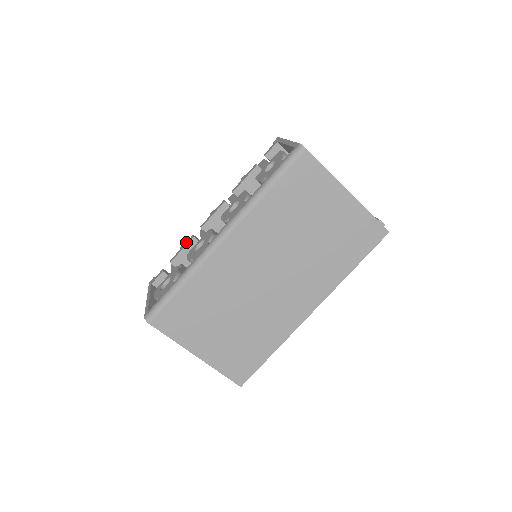
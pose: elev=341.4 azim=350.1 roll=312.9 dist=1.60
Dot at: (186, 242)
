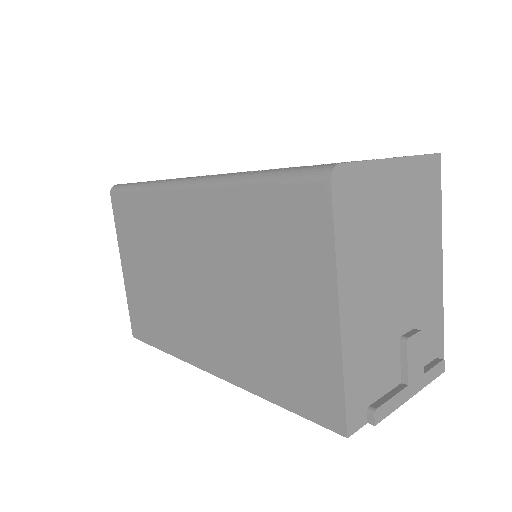
Dot at: occluded
